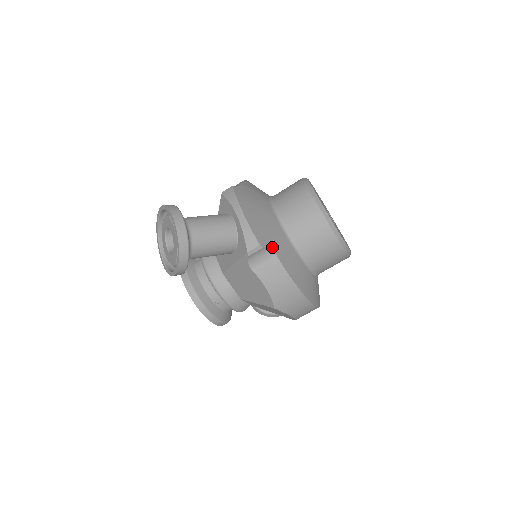
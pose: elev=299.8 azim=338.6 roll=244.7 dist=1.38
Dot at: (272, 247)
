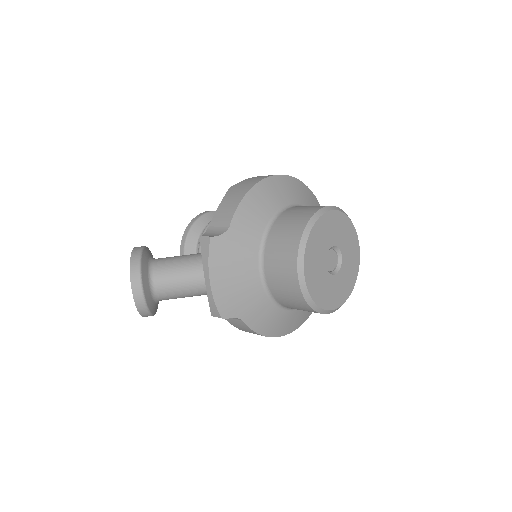
Dot at: (239, 314)
